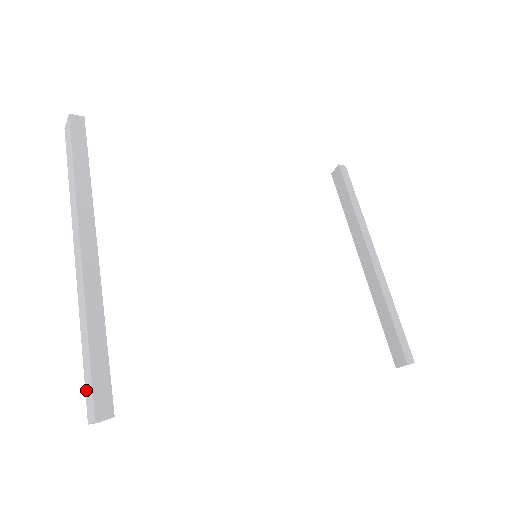
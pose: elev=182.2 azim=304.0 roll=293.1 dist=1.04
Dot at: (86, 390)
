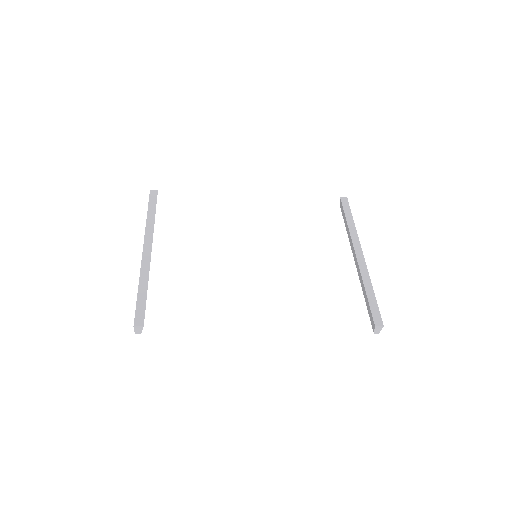
Dot at: occluded
